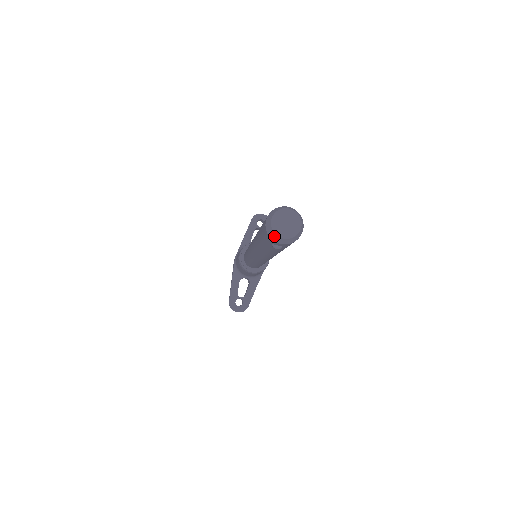
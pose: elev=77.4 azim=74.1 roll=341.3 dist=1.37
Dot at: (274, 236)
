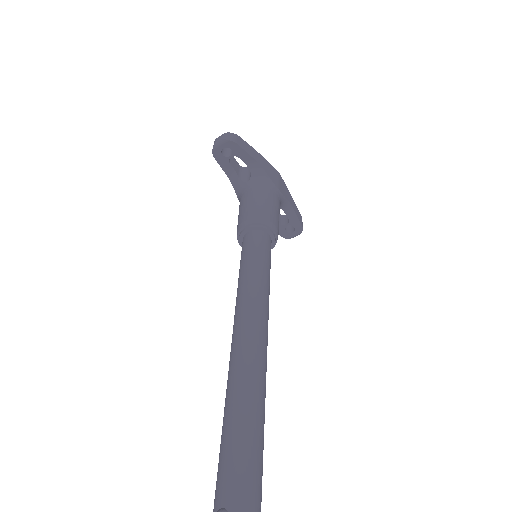
Dot at: out of frame
